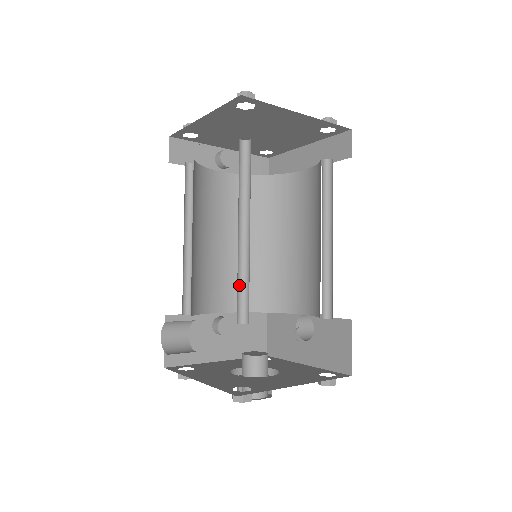
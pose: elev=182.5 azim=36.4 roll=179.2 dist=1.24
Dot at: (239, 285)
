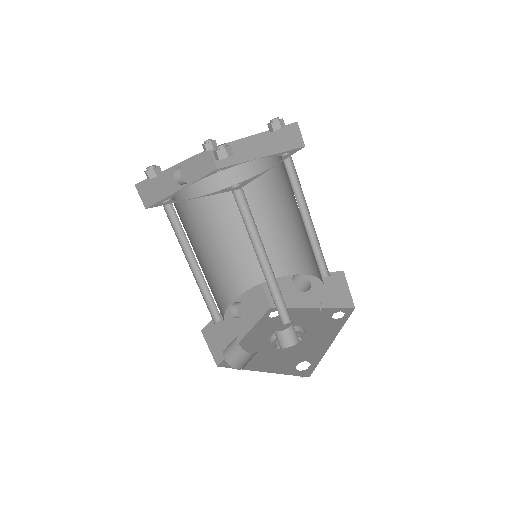
Dot at: (274, 300)
